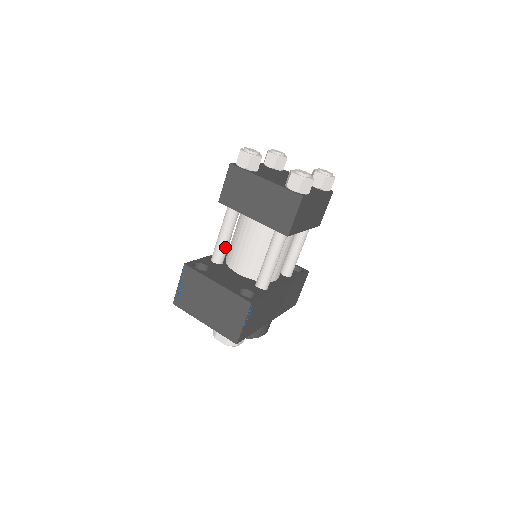
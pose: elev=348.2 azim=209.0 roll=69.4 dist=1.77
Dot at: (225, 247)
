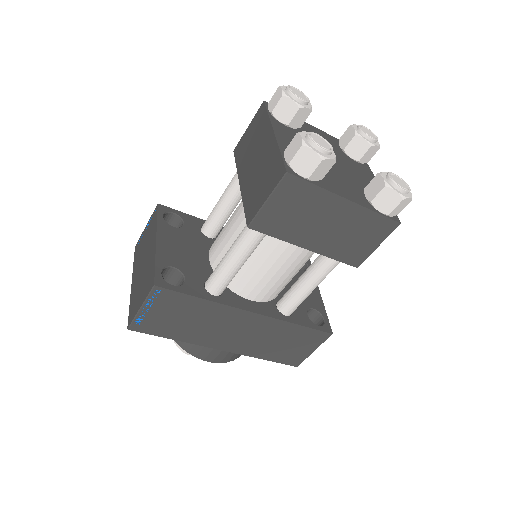
Dot at: (218, 216)
